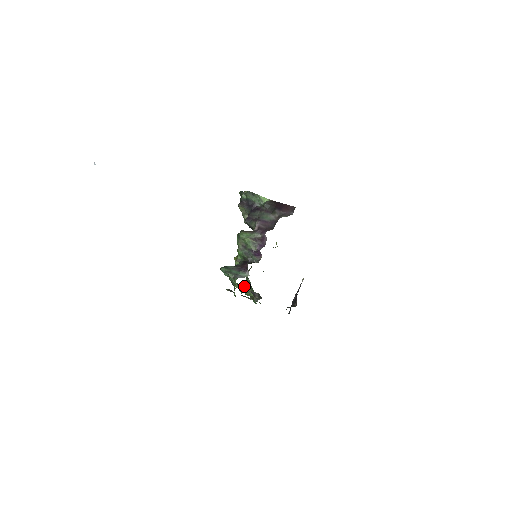
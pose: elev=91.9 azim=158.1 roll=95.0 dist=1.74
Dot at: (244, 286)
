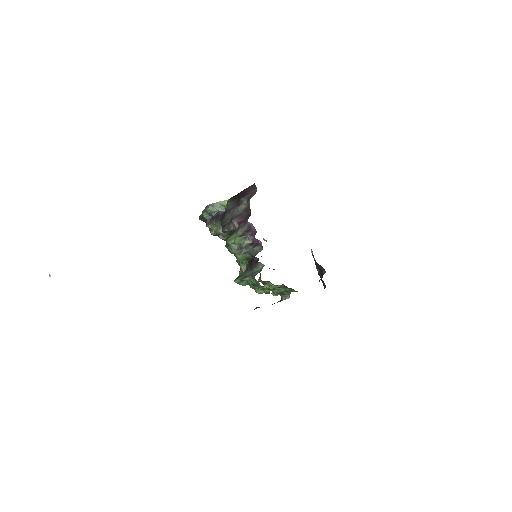
Dot at: (267, 286)
